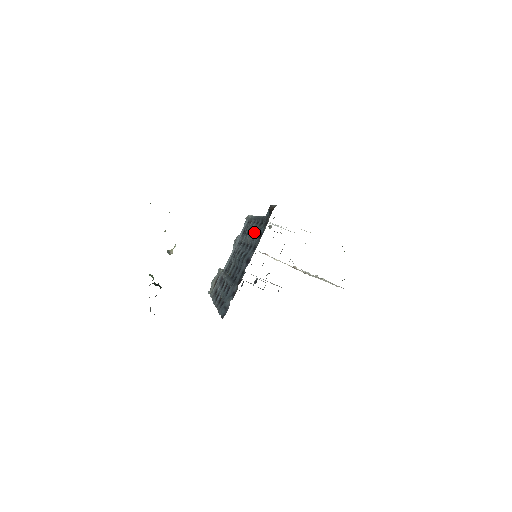
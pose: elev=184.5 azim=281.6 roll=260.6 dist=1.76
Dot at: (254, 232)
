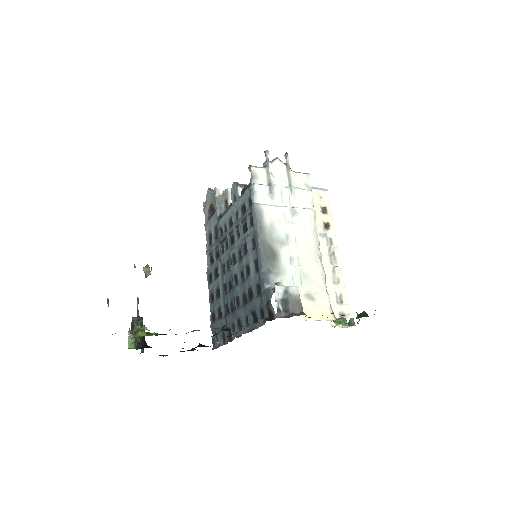
Dot at: (250, 289)
